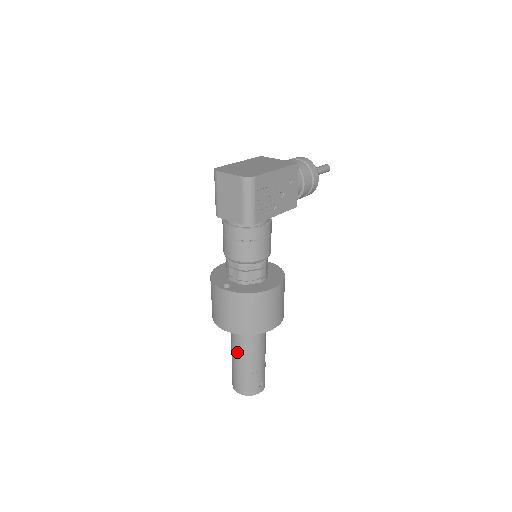
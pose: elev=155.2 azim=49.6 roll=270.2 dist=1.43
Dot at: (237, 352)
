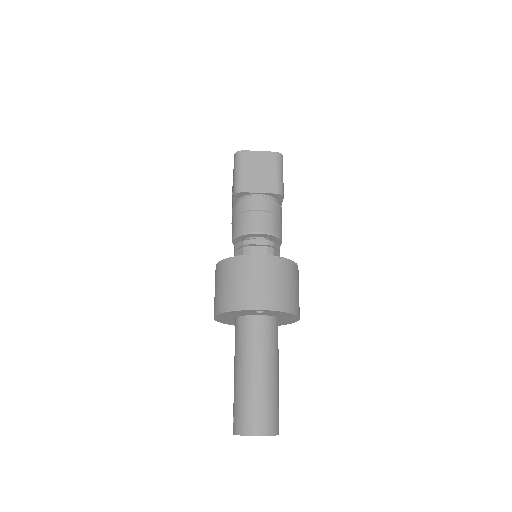
Dot at: (259, 361)
